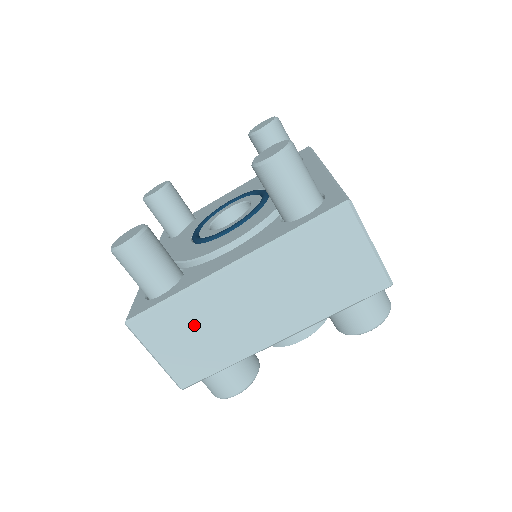
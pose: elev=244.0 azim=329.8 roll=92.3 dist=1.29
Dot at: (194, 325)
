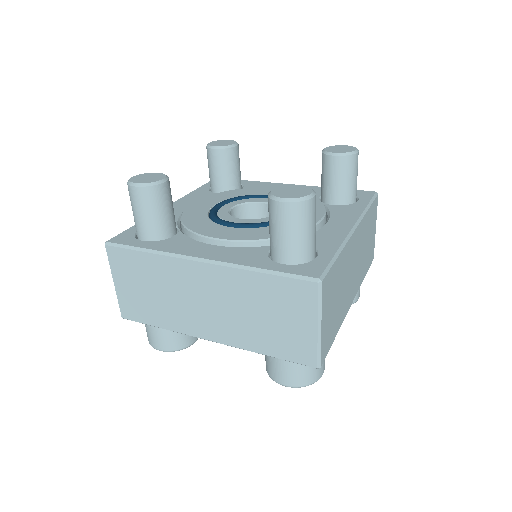
Dot at: (152, 281)
